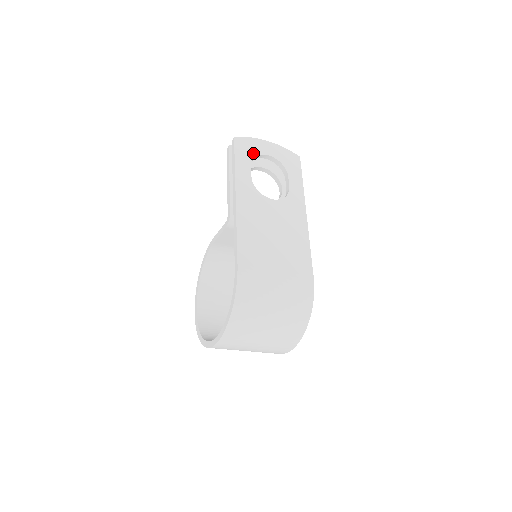
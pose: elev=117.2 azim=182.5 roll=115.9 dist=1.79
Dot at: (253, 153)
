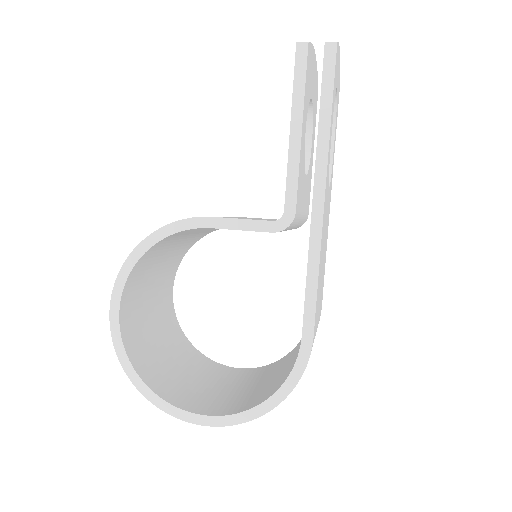
Dot at: occluded
